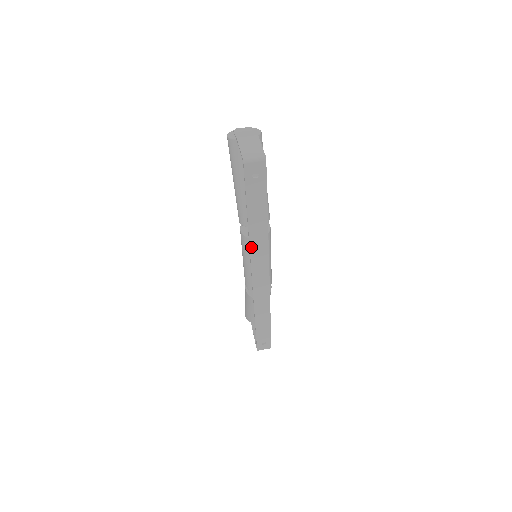
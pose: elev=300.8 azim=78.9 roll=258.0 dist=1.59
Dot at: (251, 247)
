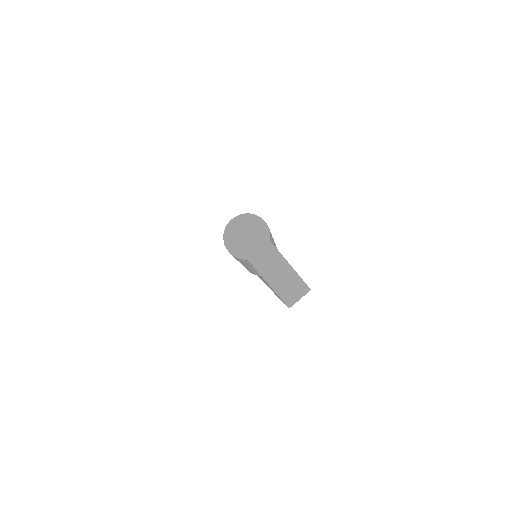
Dot at: occluded
